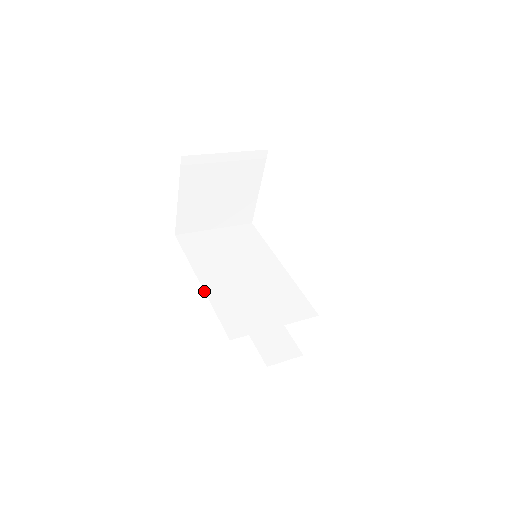
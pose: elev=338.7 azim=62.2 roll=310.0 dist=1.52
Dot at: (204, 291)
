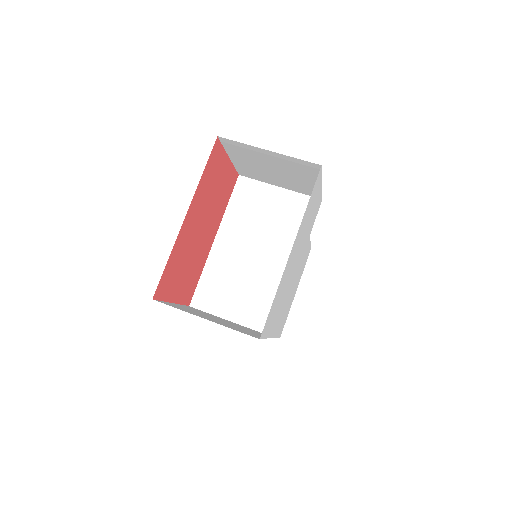
Dot at: (210, 251)
